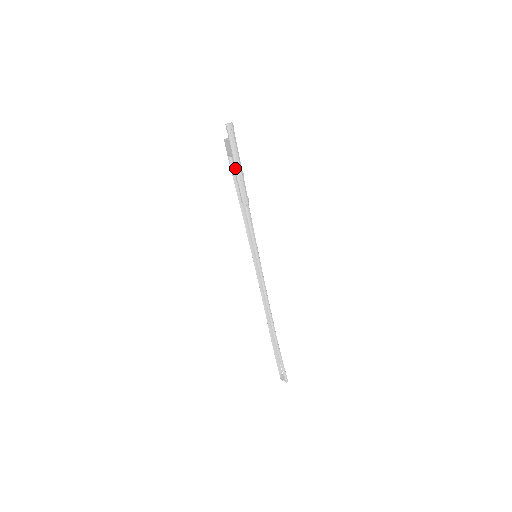
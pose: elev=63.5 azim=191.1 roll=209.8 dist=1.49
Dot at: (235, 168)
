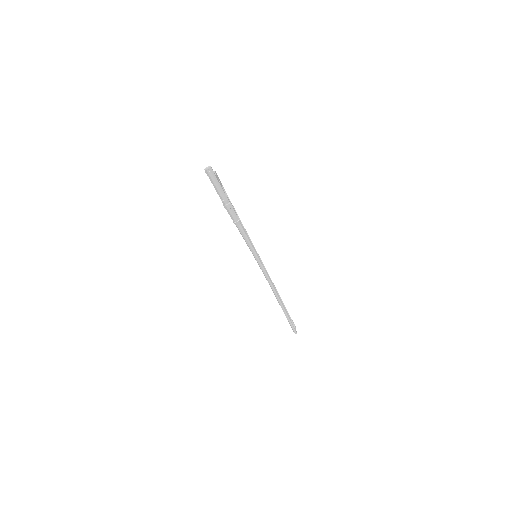
Dot at: (221, 200)
